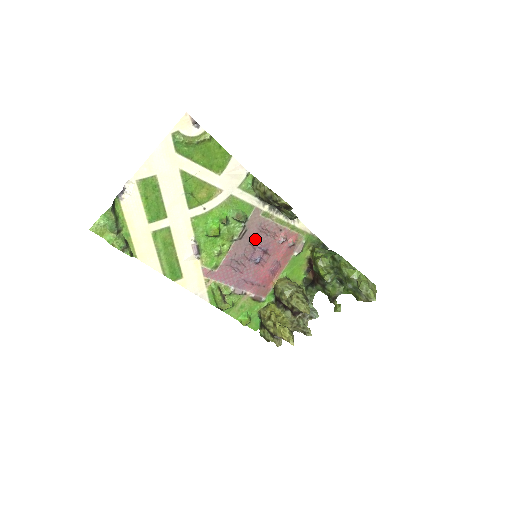
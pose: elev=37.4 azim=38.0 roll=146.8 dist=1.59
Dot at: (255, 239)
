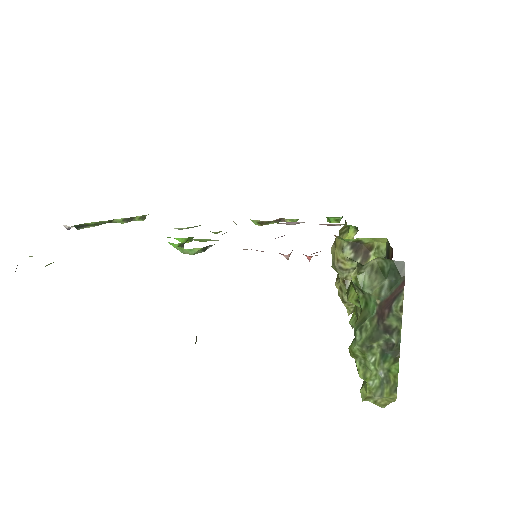
Dot at: occluded
